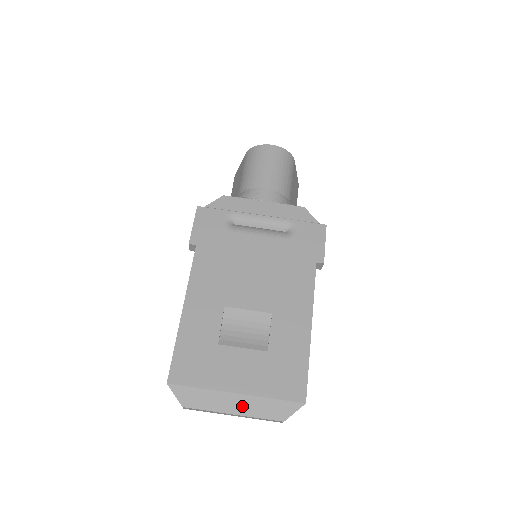
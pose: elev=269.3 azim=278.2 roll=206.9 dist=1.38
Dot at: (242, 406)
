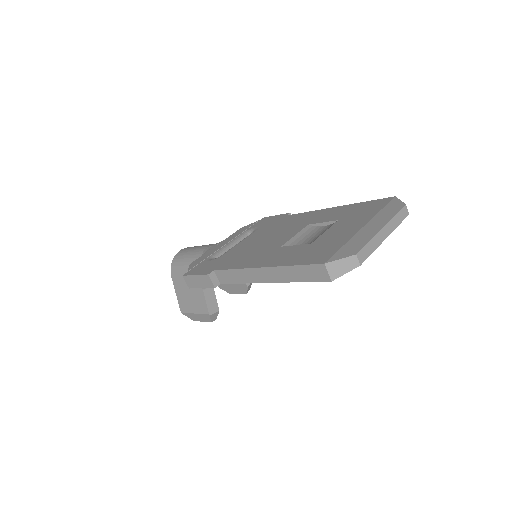
Dot at: (378, 223)
